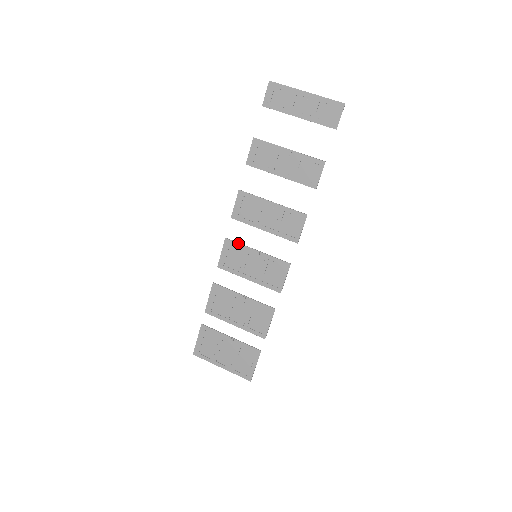
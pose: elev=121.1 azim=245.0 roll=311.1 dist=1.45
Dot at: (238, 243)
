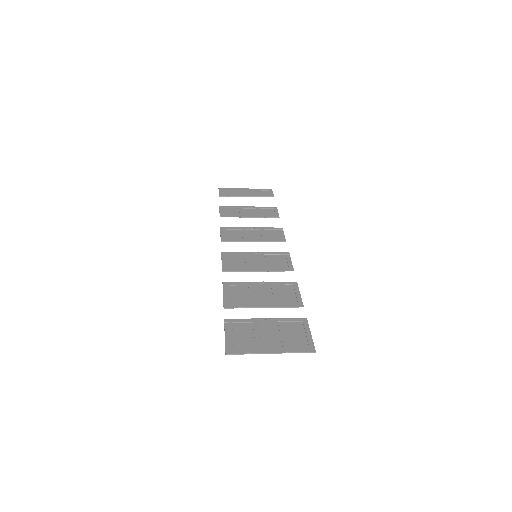
Dot at: (235, 252)
